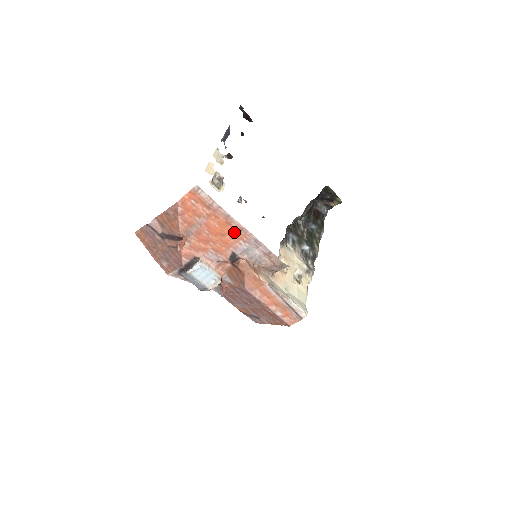
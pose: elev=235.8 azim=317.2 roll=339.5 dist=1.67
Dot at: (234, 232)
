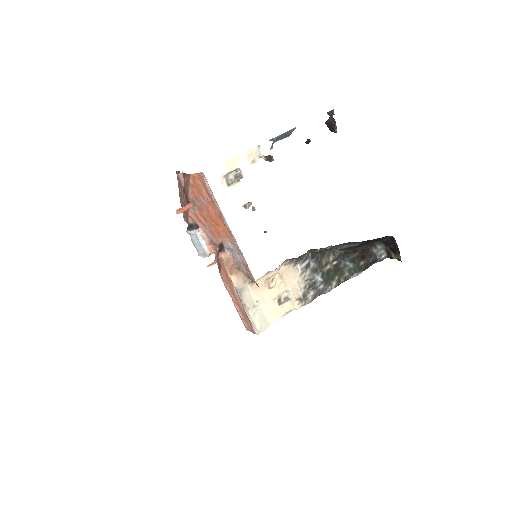
Dot at: (225, 229)
